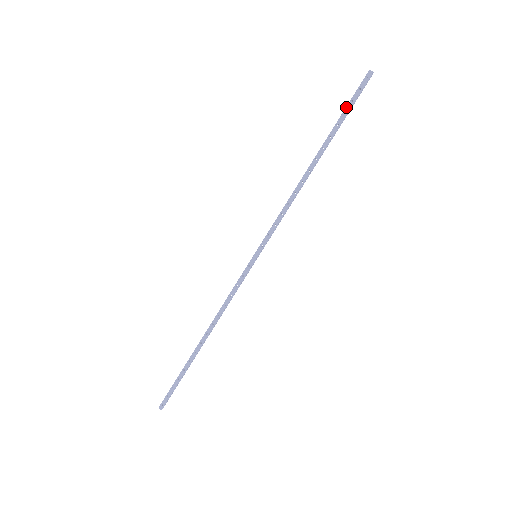
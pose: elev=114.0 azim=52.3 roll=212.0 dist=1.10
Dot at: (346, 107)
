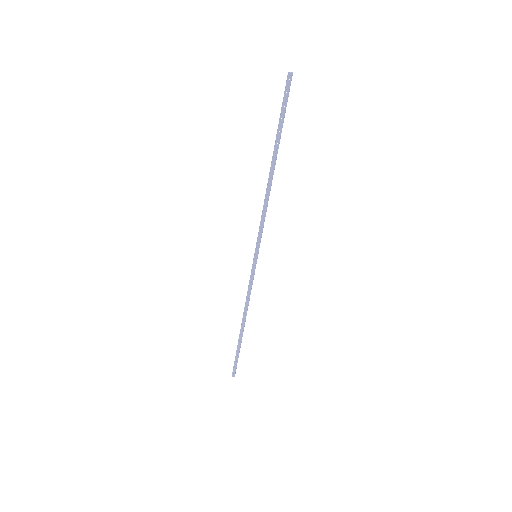
Dot at: (280, 114)
